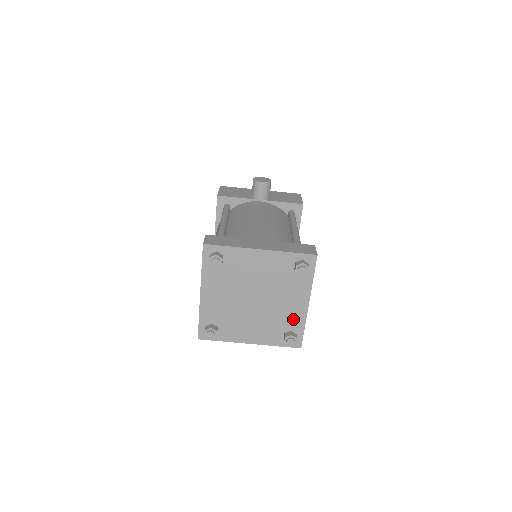
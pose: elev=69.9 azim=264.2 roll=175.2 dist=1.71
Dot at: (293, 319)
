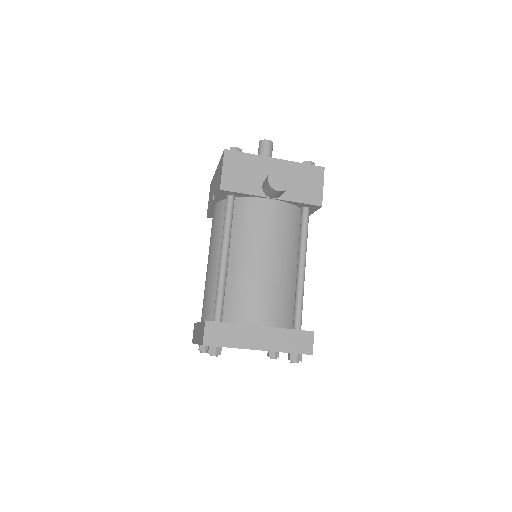
Dot at: occluded
